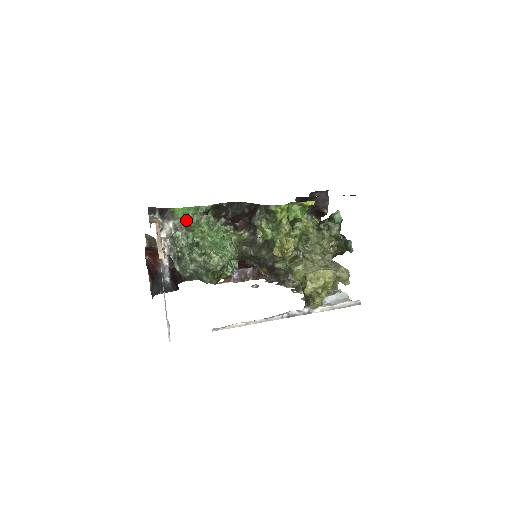
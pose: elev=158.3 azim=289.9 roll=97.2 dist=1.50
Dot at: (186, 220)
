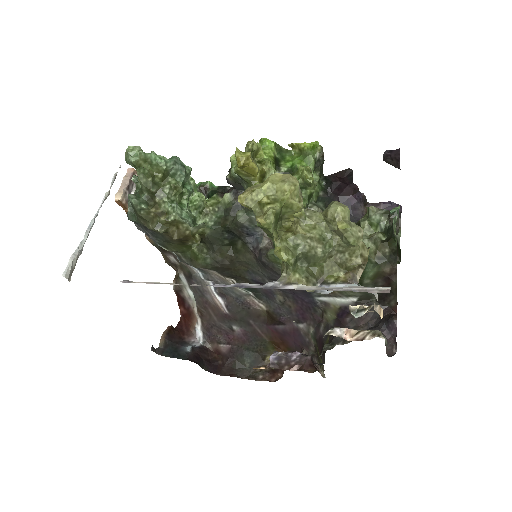
Dot at: occluded
